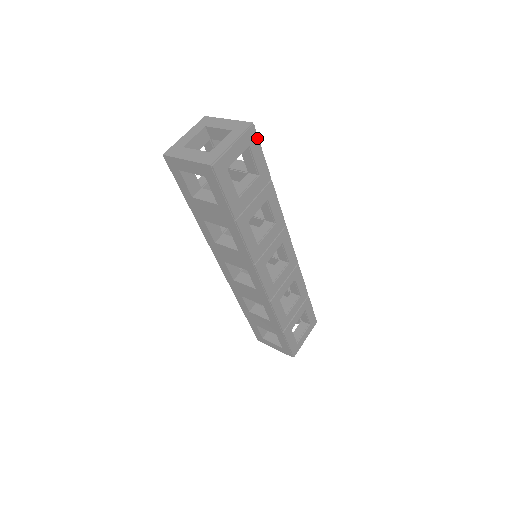
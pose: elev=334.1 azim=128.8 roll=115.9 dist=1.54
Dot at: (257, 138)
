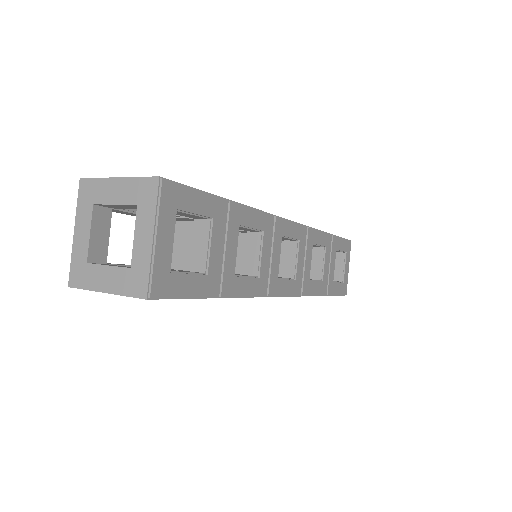
Dot at: (179, 187)
